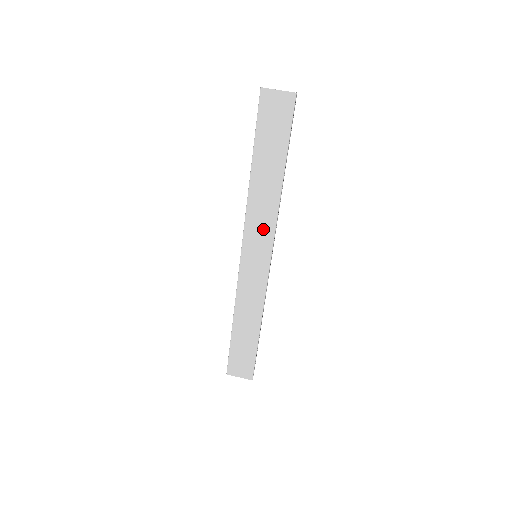
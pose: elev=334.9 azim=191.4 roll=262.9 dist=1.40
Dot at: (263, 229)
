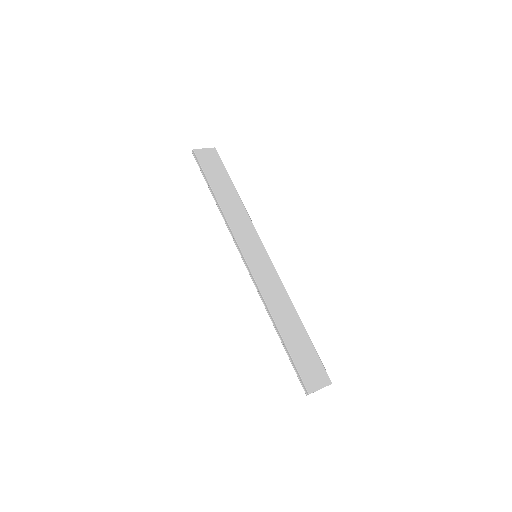
Dot at: (248, 233)
